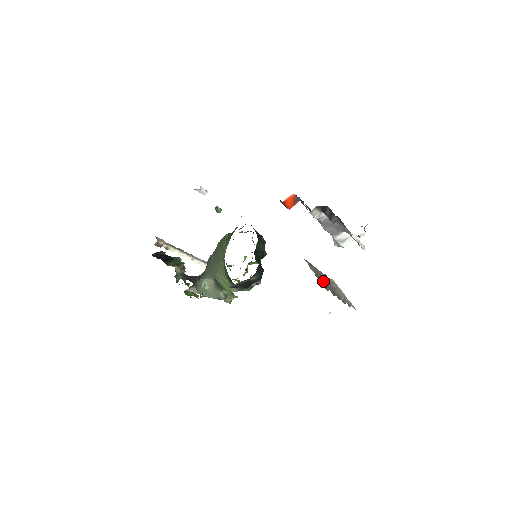
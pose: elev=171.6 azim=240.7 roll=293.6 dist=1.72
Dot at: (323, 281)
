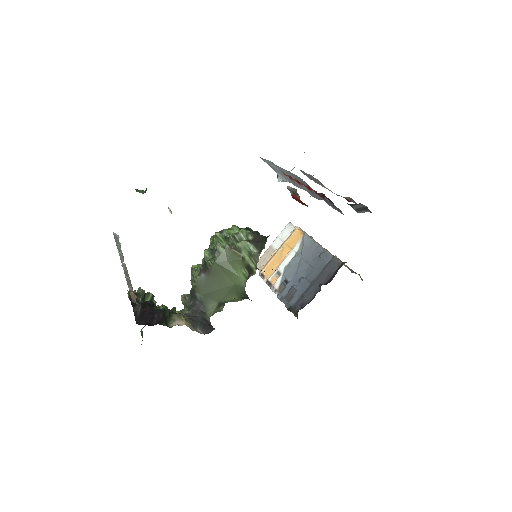
Dot at: occluded
